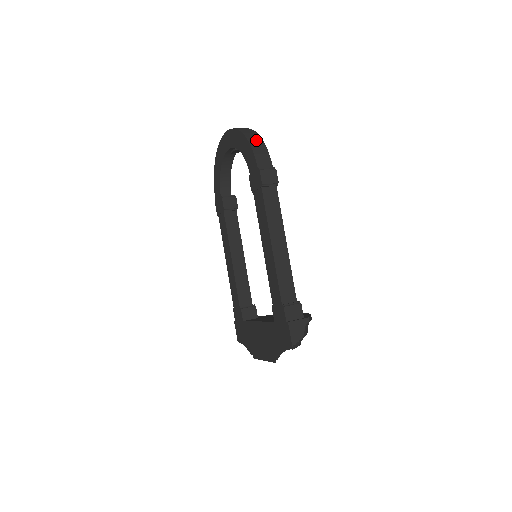
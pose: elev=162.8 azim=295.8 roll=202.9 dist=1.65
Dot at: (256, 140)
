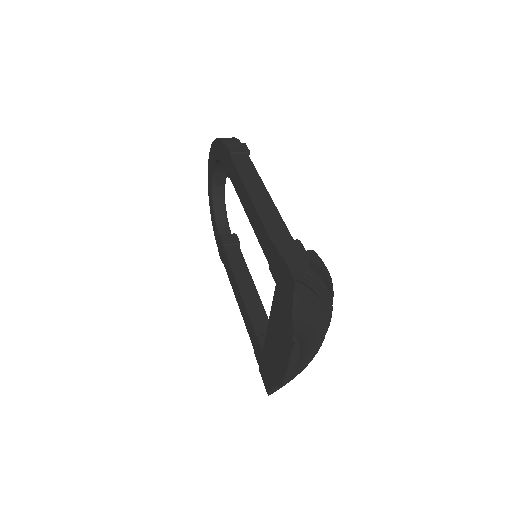
Dot at: occluded
